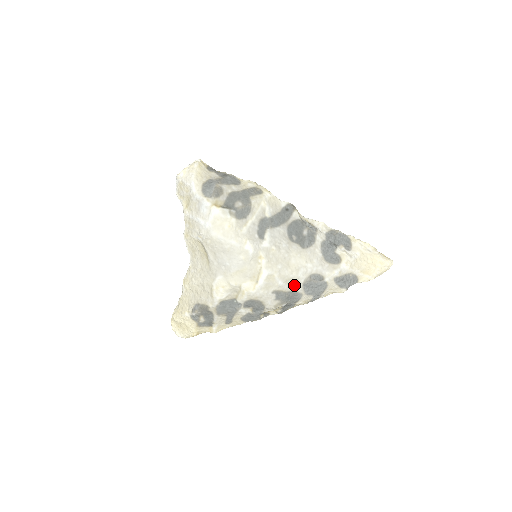
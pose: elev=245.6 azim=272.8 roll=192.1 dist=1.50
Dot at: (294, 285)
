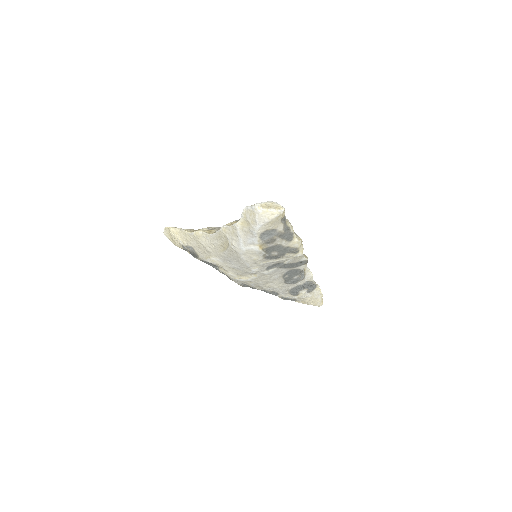
Dot at: (259, 288)
